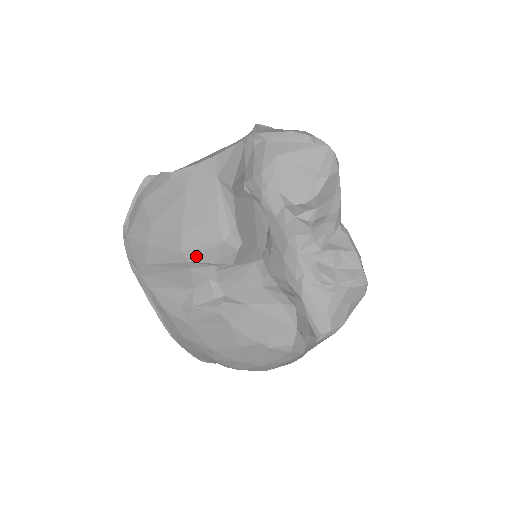
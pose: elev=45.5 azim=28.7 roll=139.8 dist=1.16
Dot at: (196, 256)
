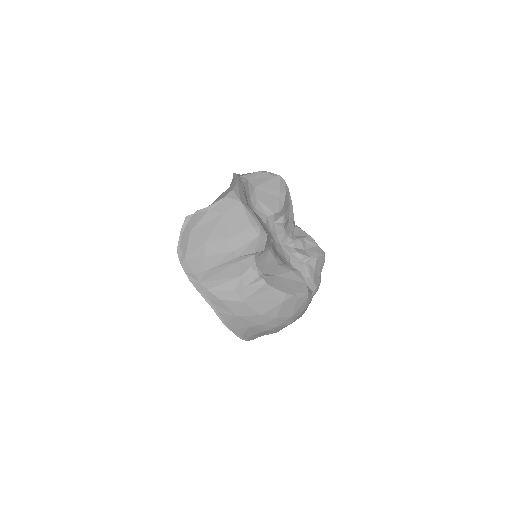
Dot at: (243, 251)
